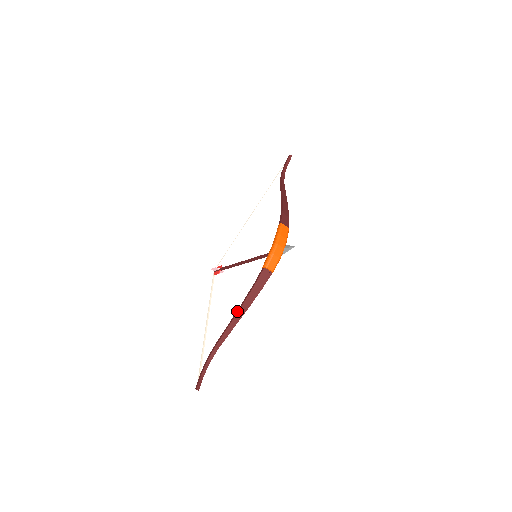
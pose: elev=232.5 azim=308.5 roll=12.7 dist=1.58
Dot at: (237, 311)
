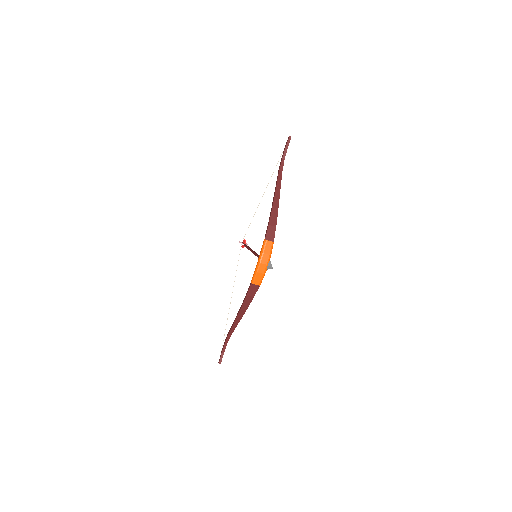
Dot at: (238, 313)
